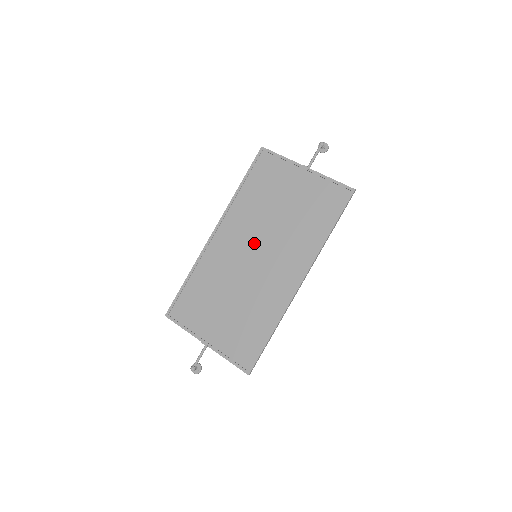
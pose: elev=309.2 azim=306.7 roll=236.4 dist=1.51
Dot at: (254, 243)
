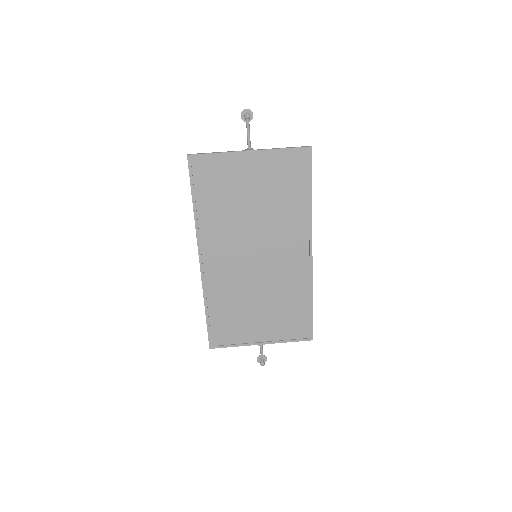
Dot at: (247, 247)
